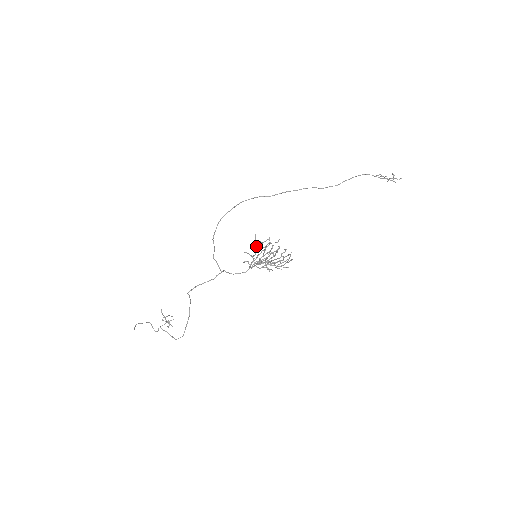
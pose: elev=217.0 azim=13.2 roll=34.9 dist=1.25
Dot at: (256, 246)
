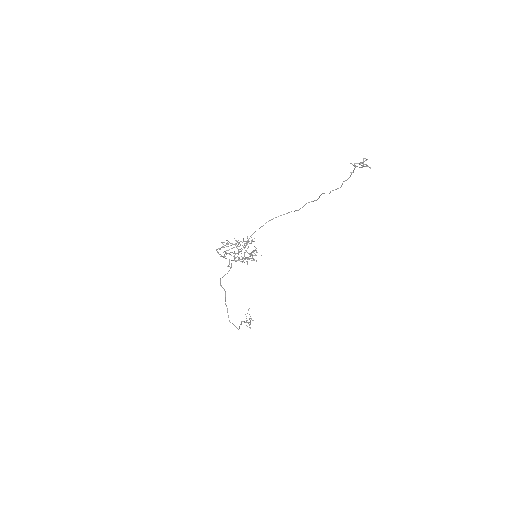
Dot at: (229, 242)
